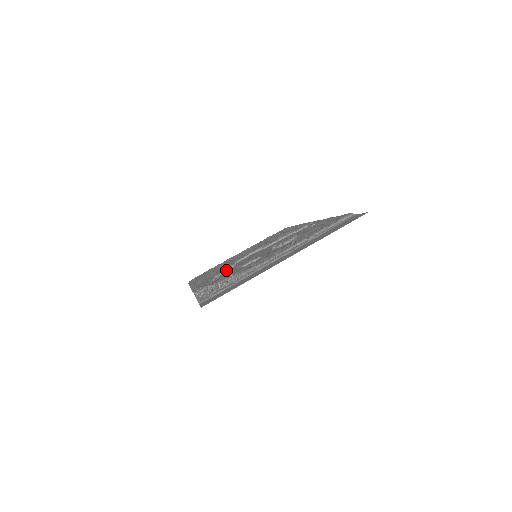
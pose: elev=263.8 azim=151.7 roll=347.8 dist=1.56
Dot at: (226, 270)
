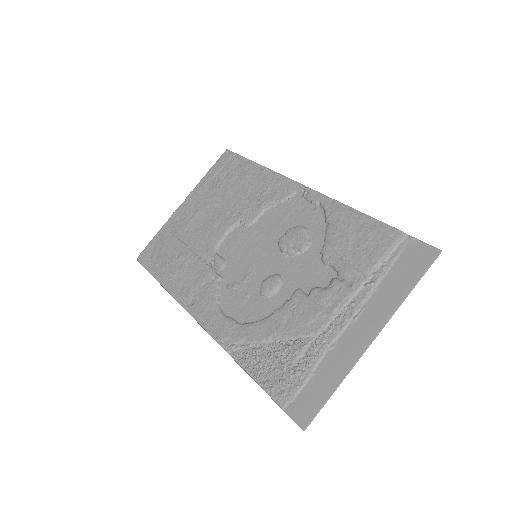
Dot at: (221, 278)
